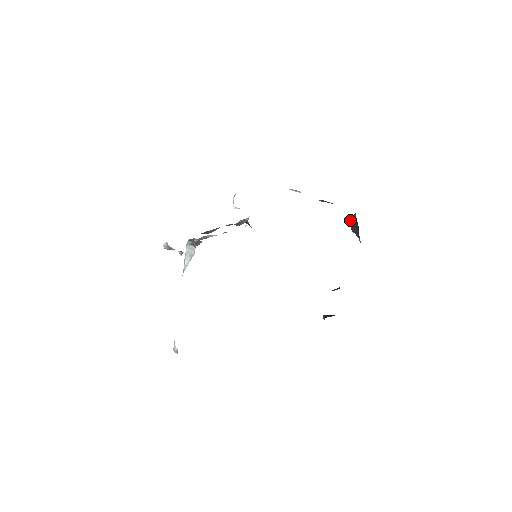
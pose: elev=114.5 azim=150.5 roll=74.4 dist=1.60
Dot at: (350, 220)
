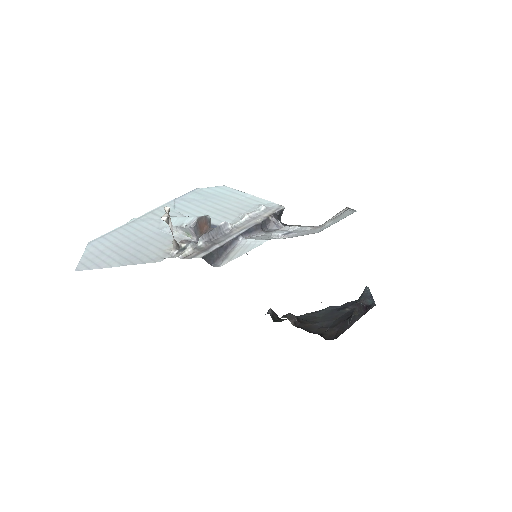
Dot at: (368, 290)
